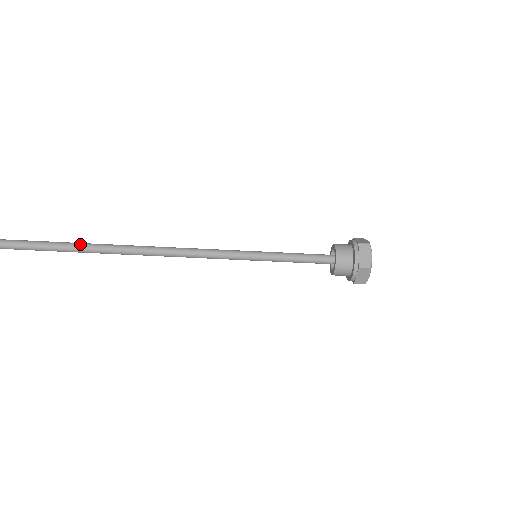
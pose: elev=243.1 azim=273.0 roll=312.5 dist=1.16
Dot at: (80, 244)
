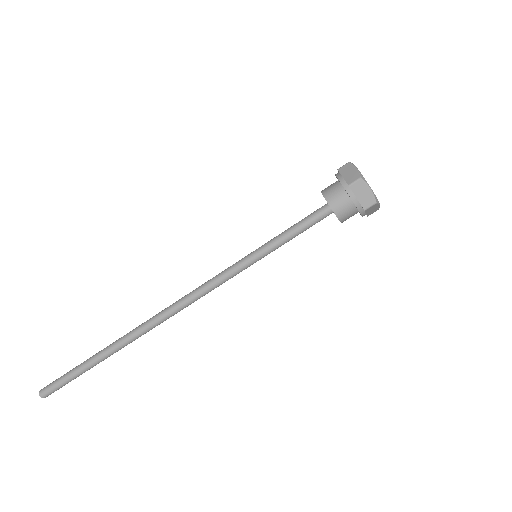
Dot at: (106, 351)
